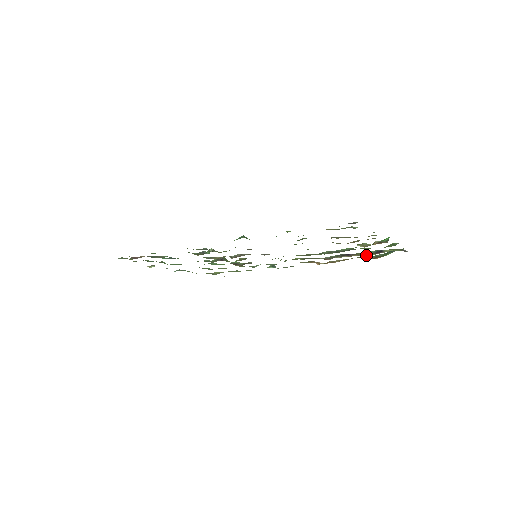
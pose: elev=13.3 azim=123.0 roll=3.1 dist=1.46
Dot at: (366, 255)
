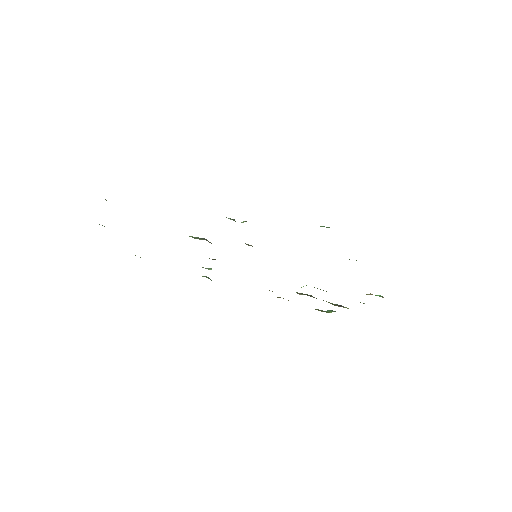
Dot at: (332, 304)
